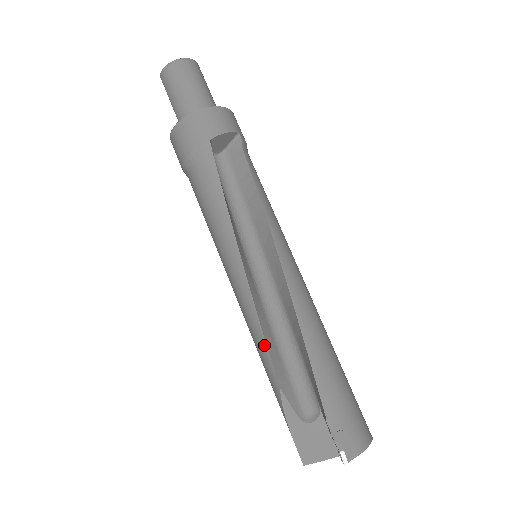
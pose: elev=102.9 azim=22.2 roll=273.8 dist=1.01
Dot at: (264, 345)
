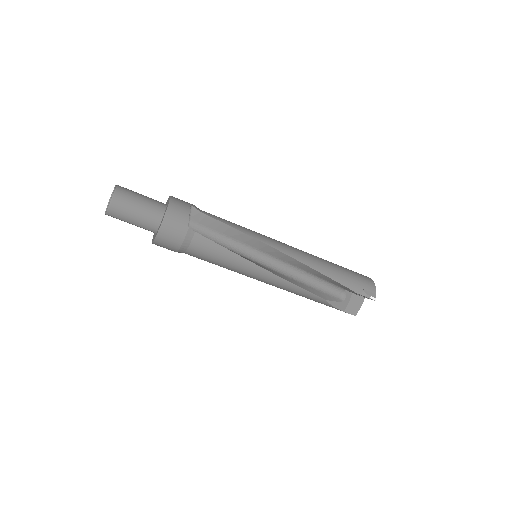
Dot at: (304, 291)
